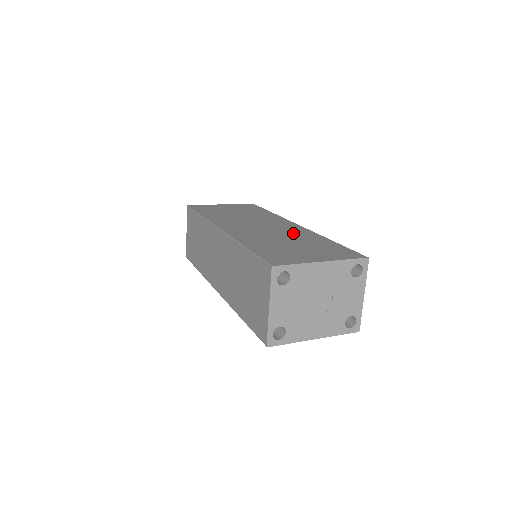
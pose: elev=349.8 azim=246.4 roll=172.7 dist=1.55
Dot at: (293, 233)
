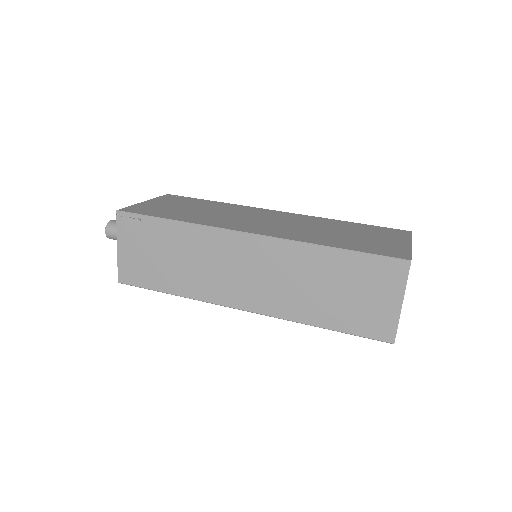
Dot at: (310, 222)
